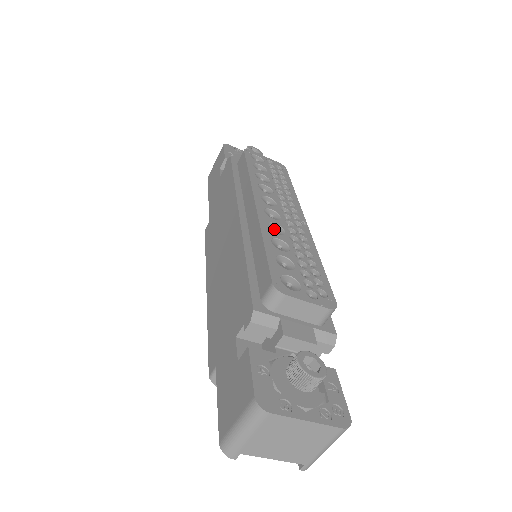
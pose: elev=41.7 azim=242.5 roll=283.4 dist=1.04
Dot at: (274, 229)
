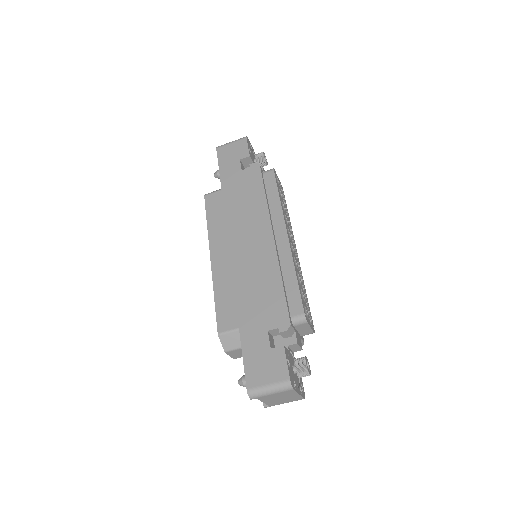
Dot at: occluded
